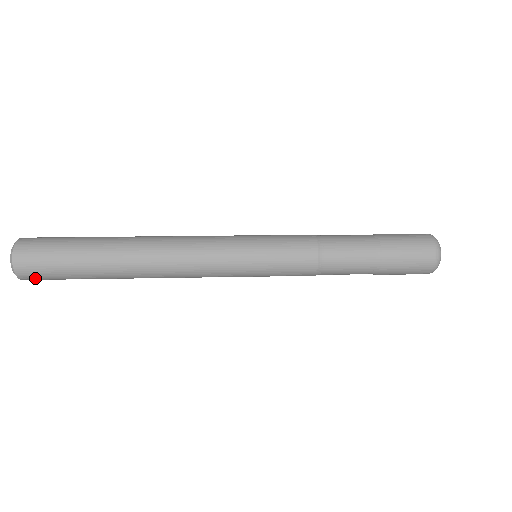
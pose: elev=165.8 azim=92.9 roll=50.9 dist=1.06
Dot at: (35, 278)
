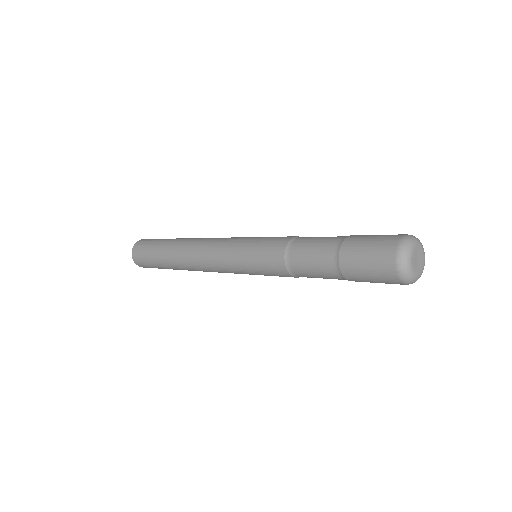
Dot at: (144, 266)
